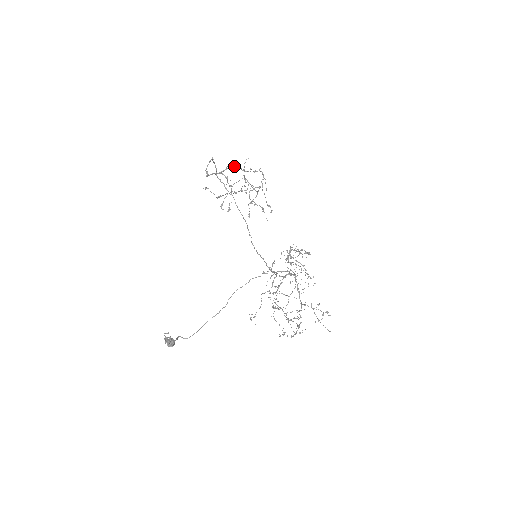
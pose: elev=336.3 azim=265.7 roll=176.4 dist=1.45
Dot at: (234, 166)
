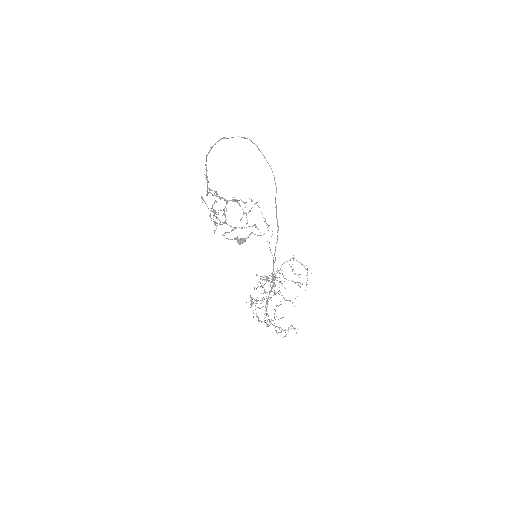
Dot at: (212, 195)
